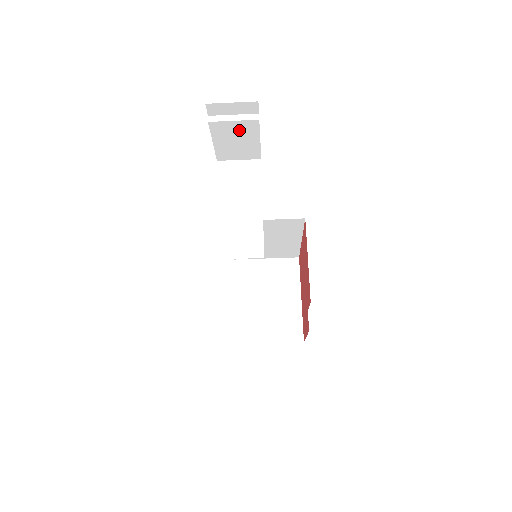
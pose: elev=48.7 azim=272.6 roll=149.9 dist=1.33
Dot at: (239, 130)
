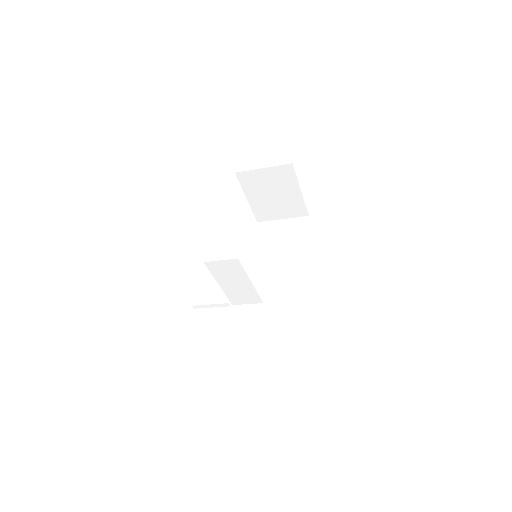
Dot at: occluded
